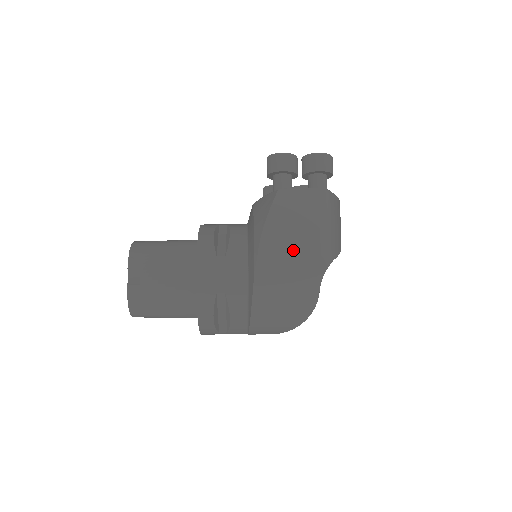
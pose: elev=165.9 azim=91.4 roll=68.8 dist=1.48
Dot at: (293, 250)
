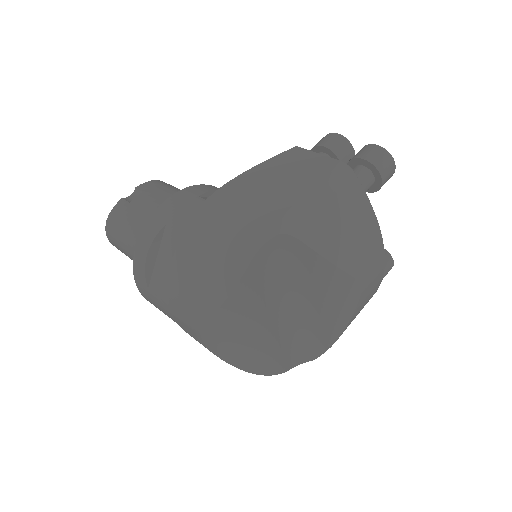
Dot at: (258, 199)
